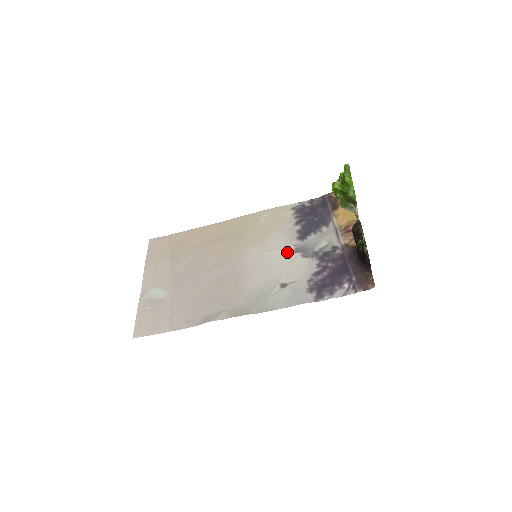
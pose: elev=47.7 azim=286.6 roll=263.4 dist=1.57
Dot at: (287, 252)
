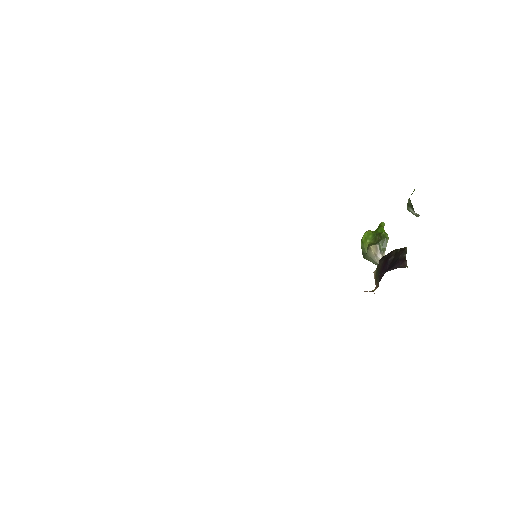
Dot at: occluded
